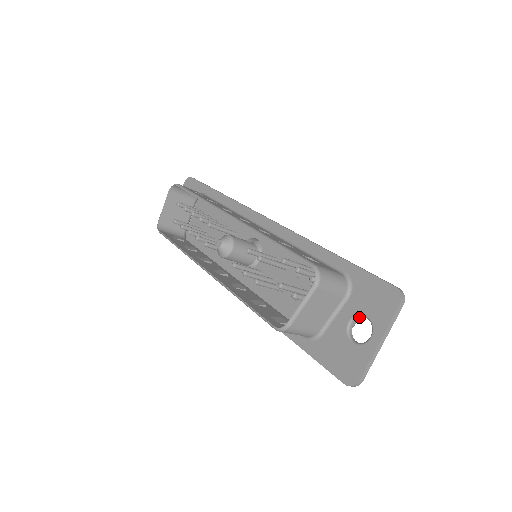
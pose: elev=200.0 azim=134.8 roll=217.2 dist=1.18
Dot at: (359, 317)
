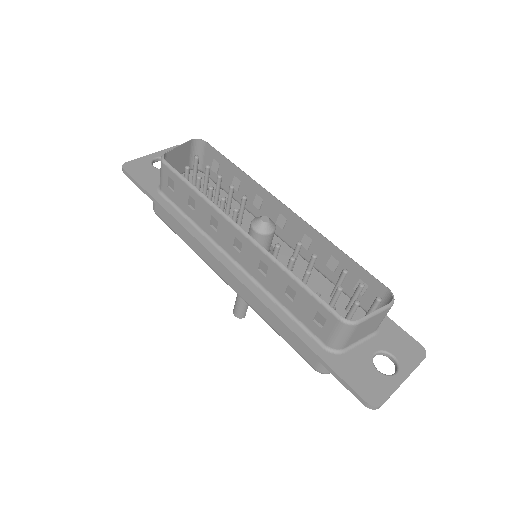
Dot at: (382, 354)
